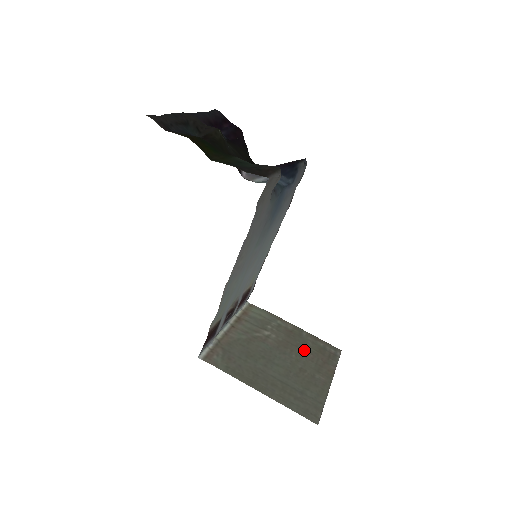
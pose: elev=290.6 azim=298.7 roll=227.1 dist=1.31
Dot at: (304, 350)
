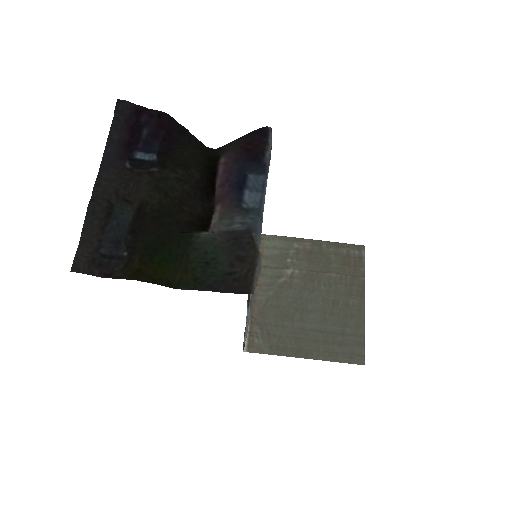
Dot at: (330, 273)
